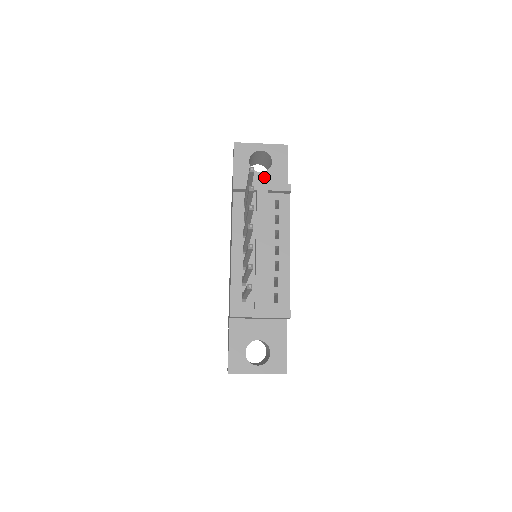
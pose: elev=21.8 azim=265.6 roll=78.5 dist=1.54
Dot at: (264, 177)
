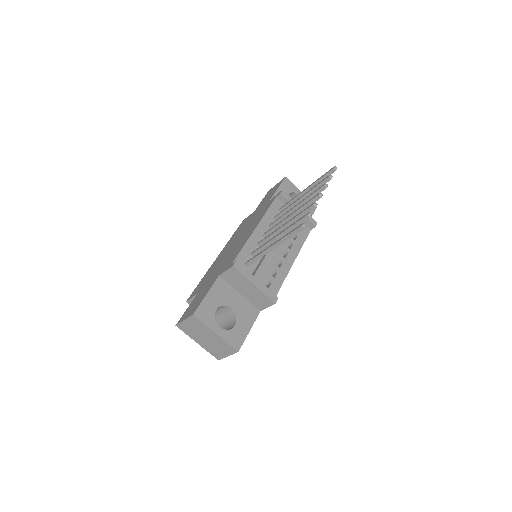
Dot at: occluded
